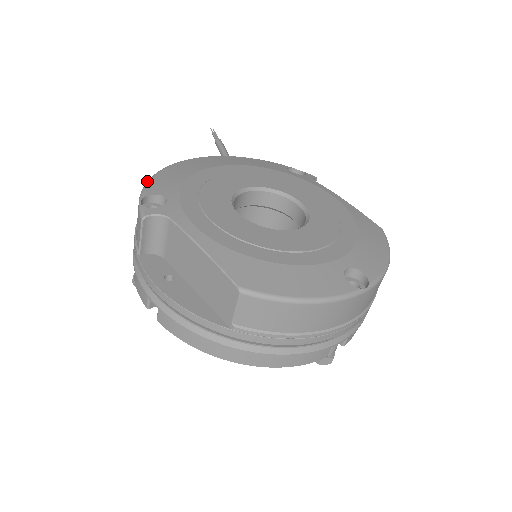
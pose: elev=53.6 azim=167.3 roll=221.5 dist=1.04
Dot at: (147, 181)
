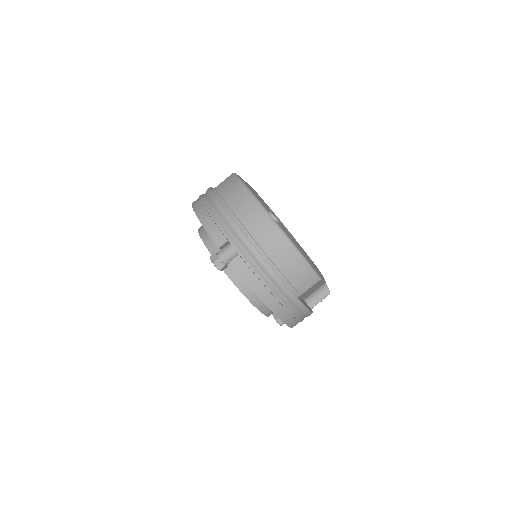
Dot at: occluded
